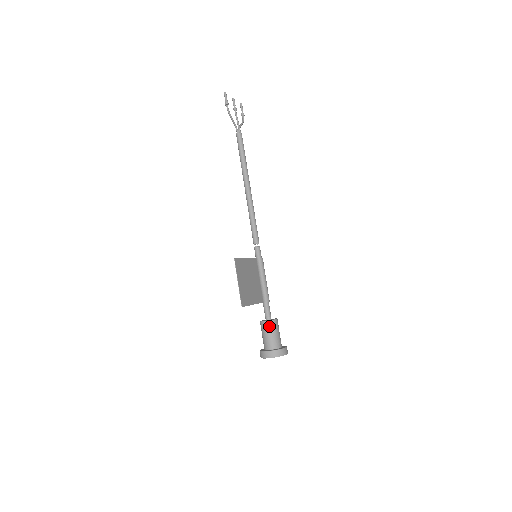
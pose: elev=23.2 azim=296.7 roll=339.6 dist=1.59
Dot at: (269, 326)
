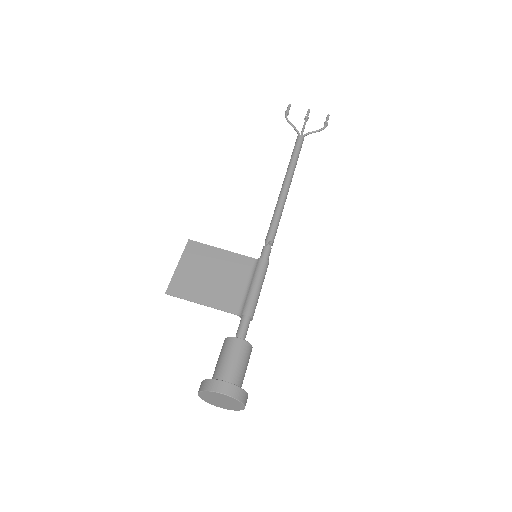
Dot at: (223, 346)
